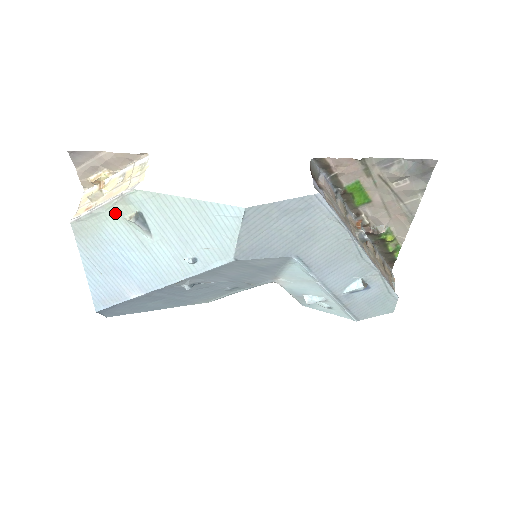
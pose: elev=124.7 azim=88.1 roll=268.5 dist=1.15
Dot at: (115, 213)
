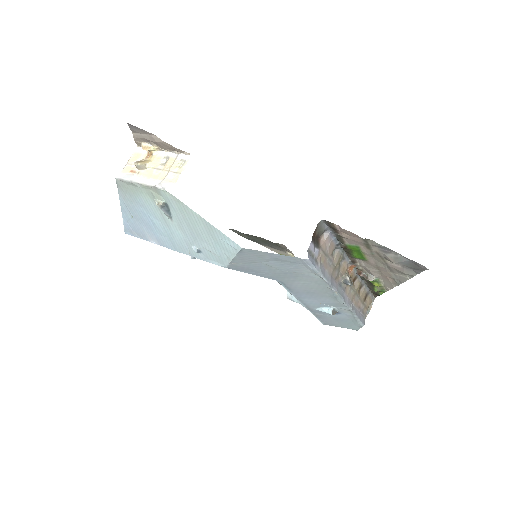
Dot at: (148, 193)
